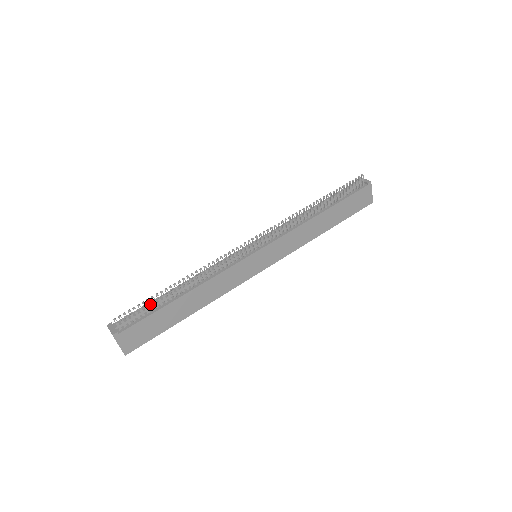
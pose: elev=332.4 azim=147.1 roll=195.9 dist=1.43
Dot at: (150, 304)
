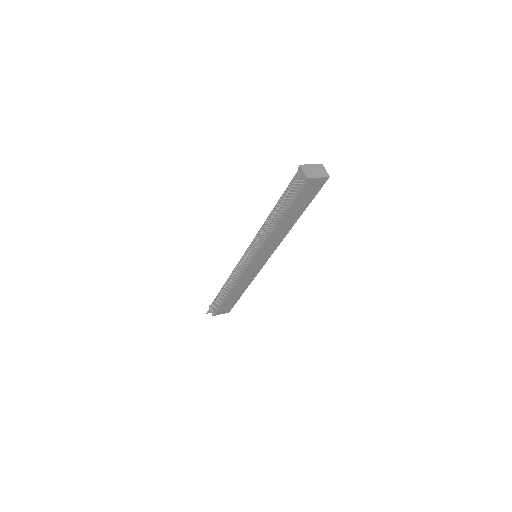
Dot at: (216, 303)
